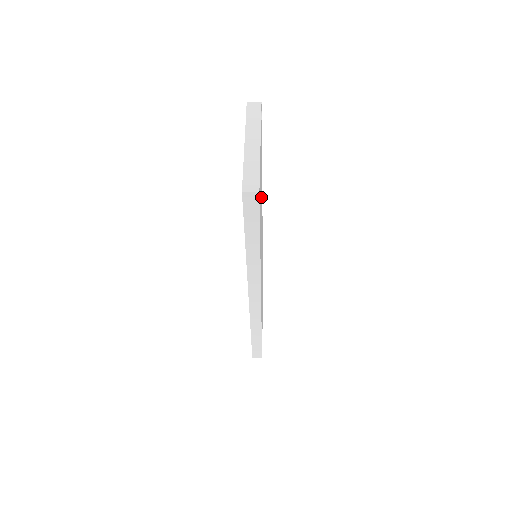
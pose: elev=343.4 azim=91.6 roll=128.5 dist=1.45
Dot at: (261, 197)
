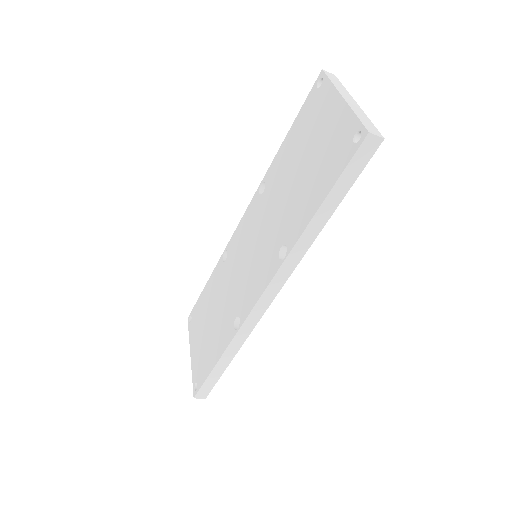
Dot at: occluded
